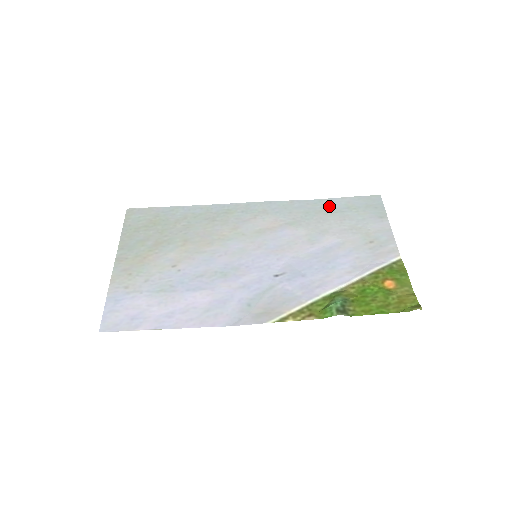
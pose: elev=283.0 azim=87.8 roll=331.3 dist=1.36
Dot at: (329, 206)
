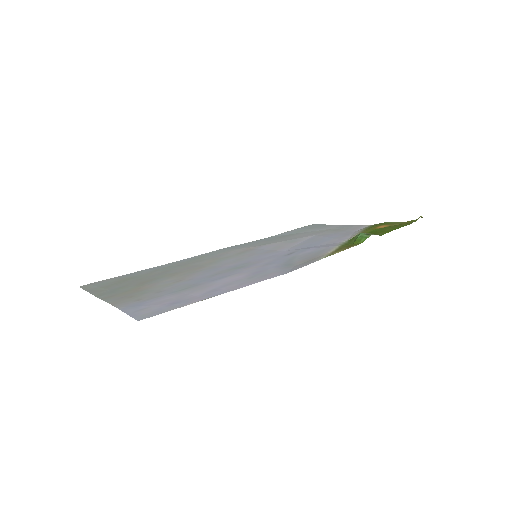
Dot at: (282, 235)
